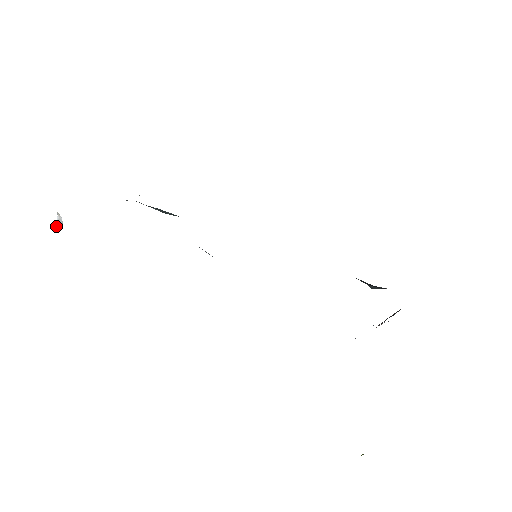
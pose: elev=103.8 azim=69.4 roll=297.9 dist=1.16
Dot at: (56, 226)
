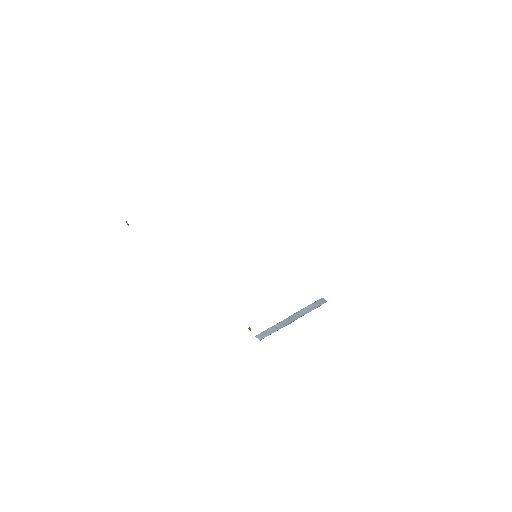
Dot at: (126, 222)
